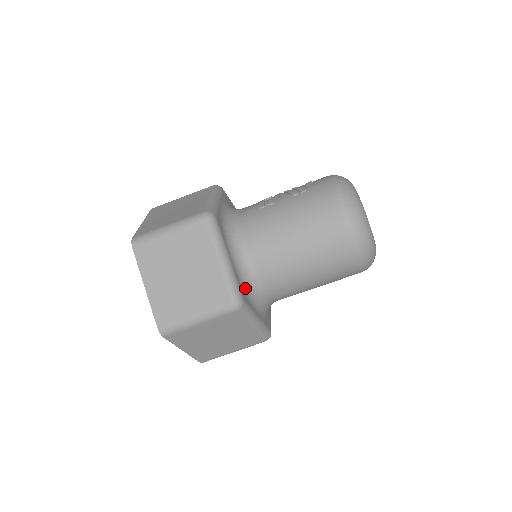
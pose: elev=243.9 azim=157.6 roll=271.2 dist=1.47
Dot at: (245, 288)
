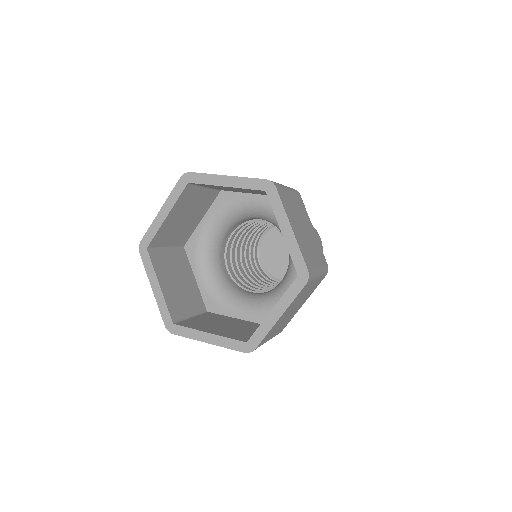
Dot at: occluded
